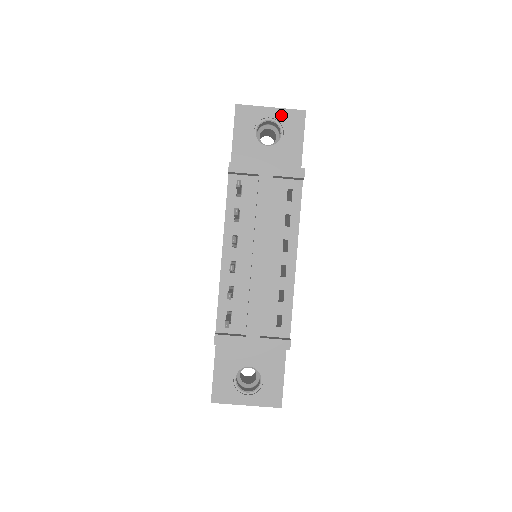
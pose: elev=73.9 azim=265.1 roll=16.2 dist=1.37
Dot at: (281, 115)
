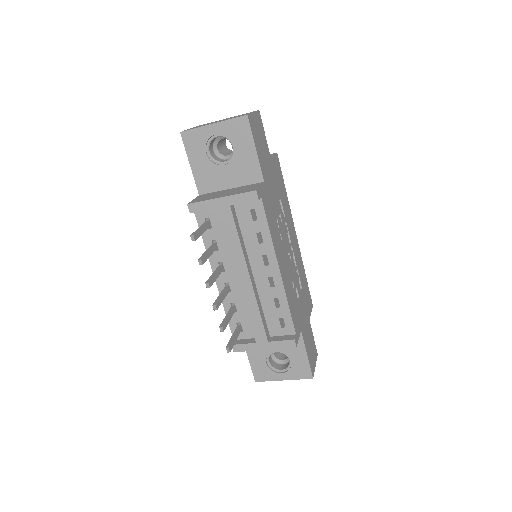
Dot at: (225, 128)
